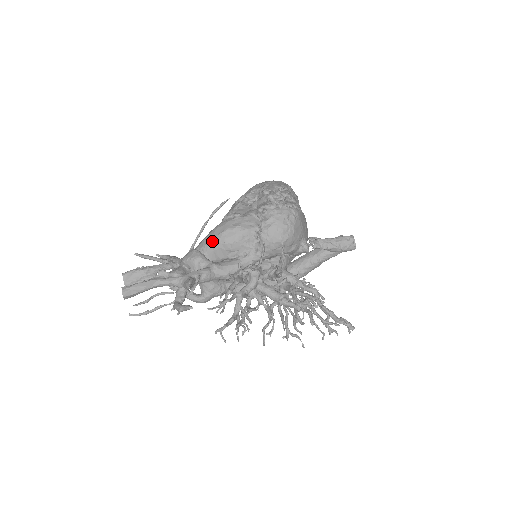
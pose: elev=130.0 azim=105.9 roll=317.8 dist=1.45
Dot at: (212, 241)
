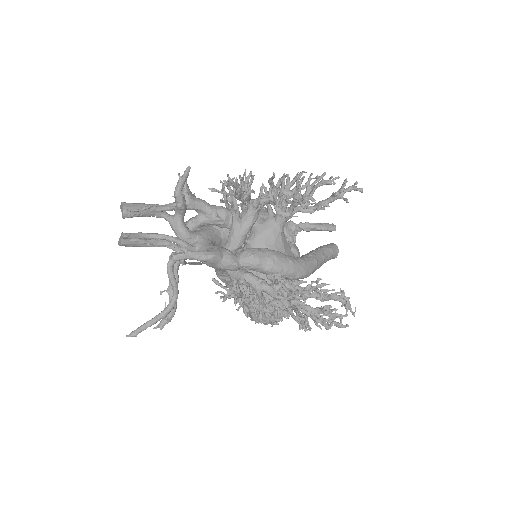
Dot at: occluded
